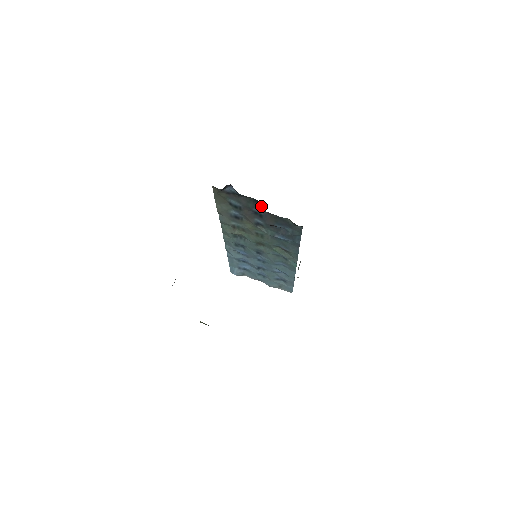
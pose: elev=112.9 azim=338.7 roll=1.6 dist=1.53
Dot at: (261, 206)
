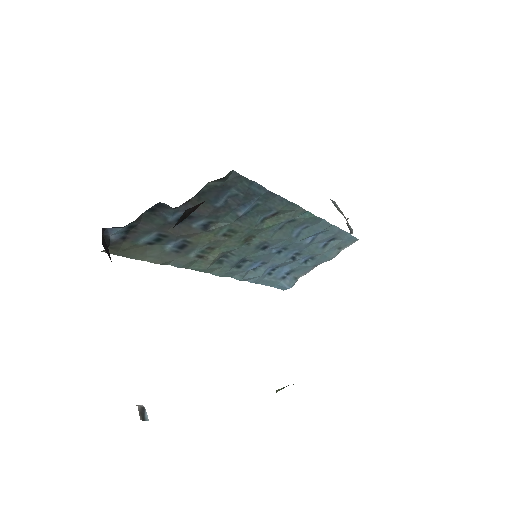
Dot at: (166, 208)
